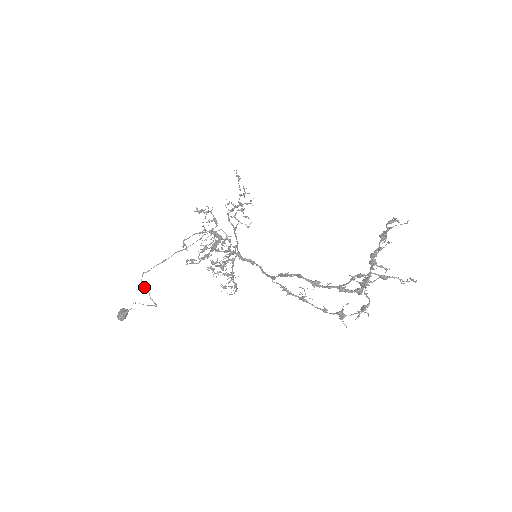
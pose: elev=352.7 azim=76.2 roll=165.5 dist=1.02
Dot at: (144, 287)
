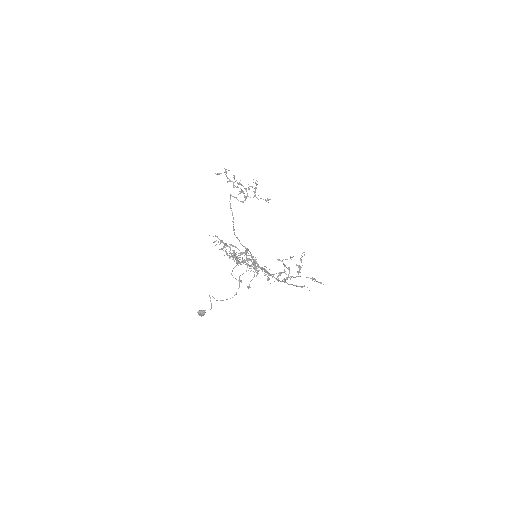
Dot at: (216, 300)
